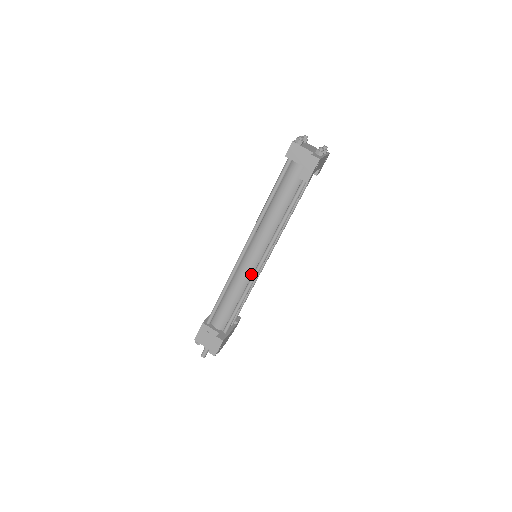
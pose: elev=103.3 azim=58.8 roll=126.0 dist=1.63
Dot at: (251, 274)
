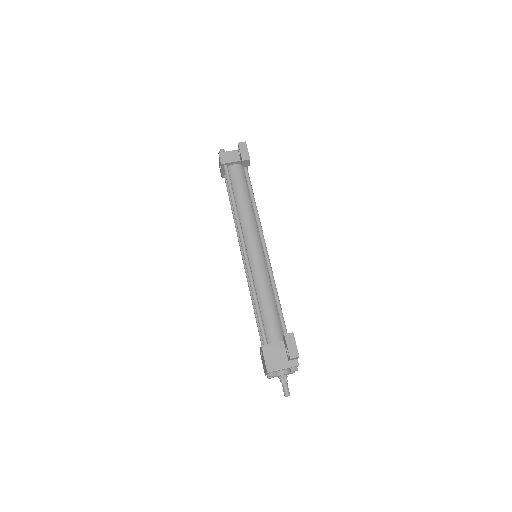
Dot at: (265, 267)
